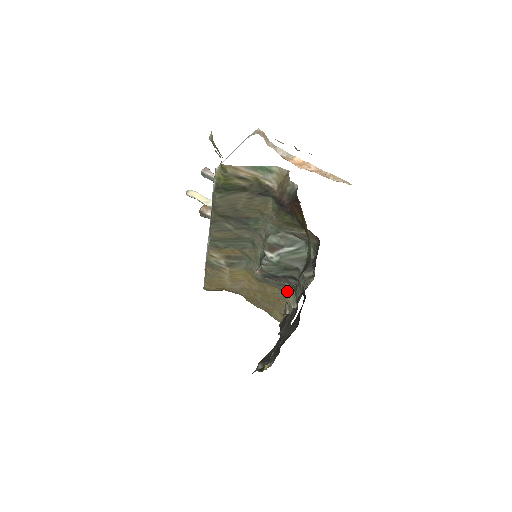
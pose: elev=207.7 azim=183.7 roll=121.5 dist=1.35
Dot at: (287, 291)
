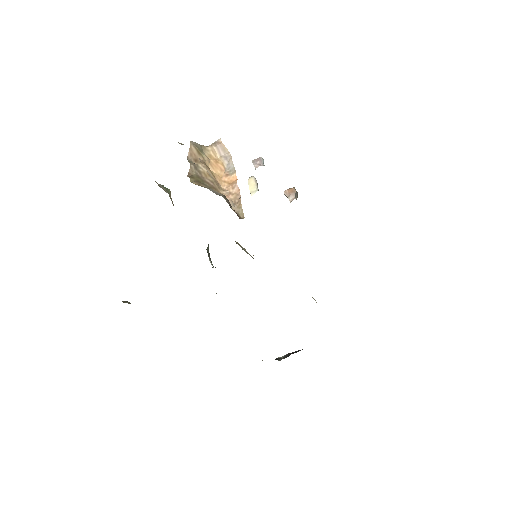
Dot at: occluded
